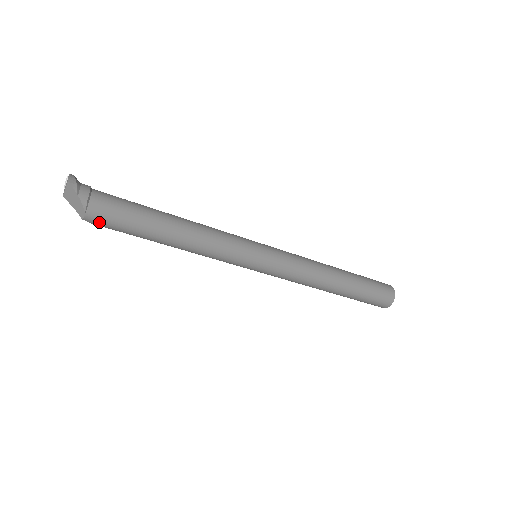
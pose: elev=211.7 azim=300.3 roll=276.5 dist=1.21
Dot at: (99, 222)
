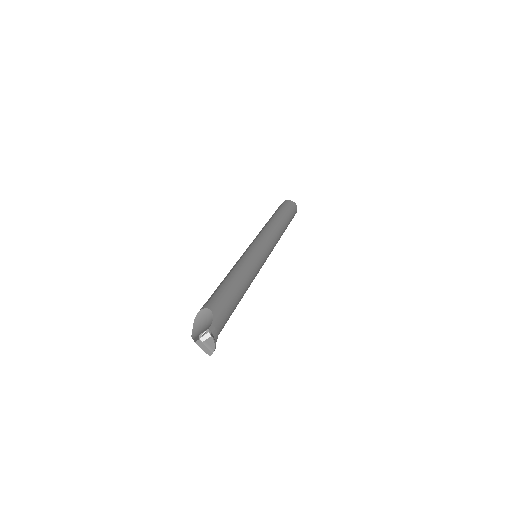
Dot at: occluded
